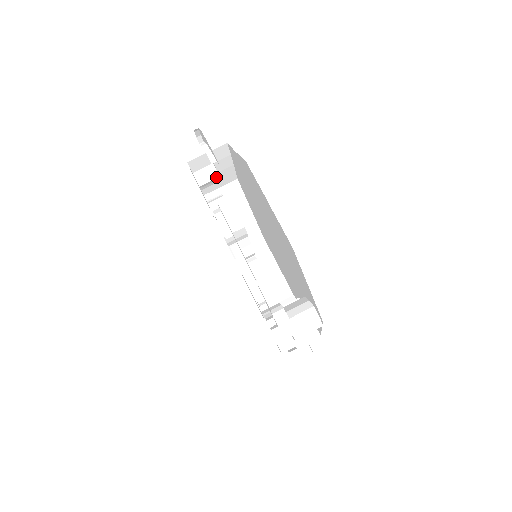
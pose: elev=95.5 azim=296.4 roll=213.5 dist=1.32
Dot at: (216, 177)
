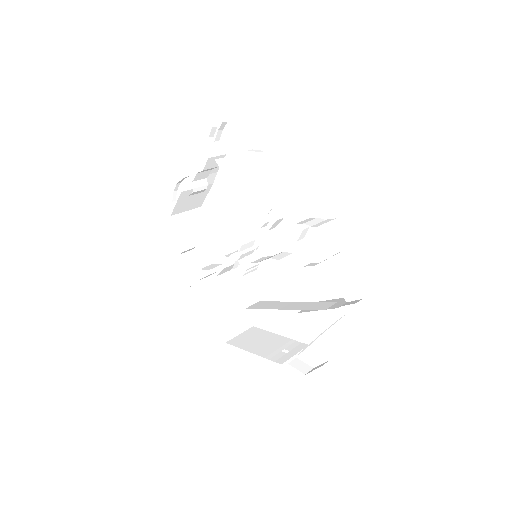
Dot at: (194, 257)
